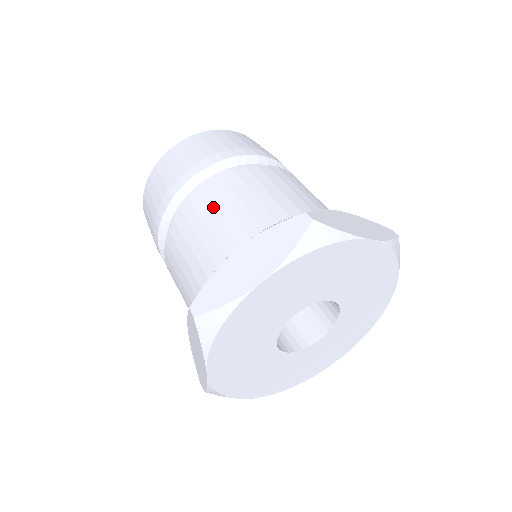
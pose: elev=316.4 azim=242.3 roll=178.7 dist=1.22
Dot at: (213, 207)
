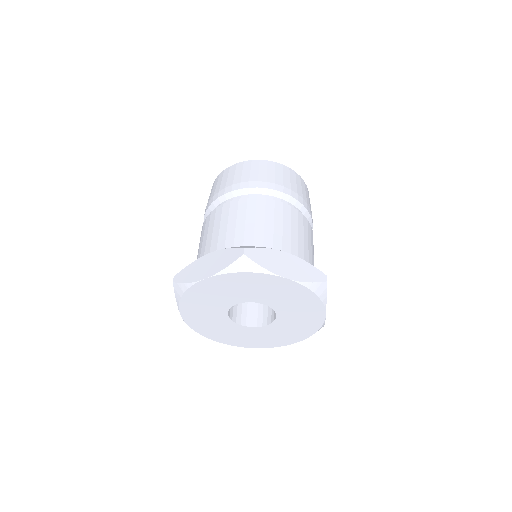
Dot at: (222, 219)
